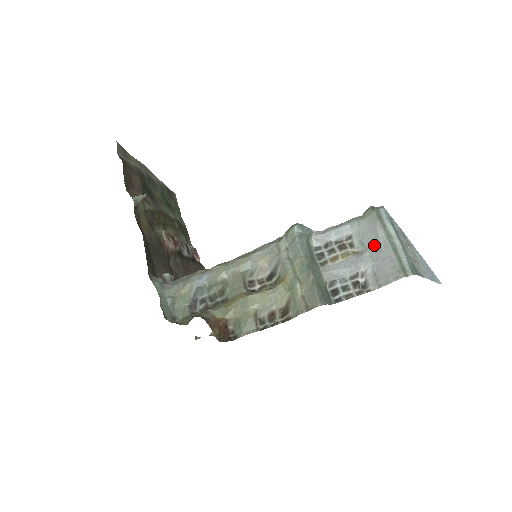
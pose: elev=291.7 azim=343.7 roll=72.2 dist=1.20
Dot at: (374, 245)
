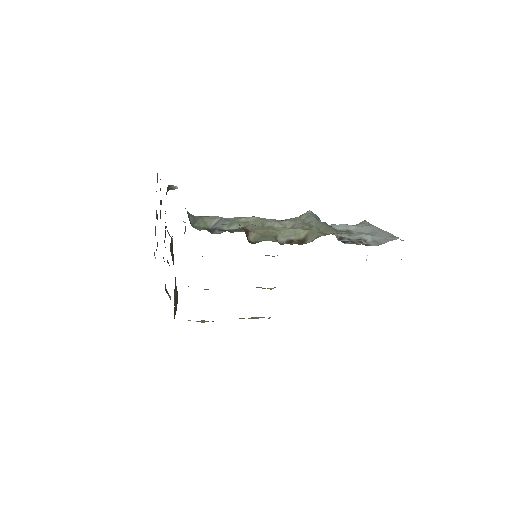
Dot at: (371, 231)
